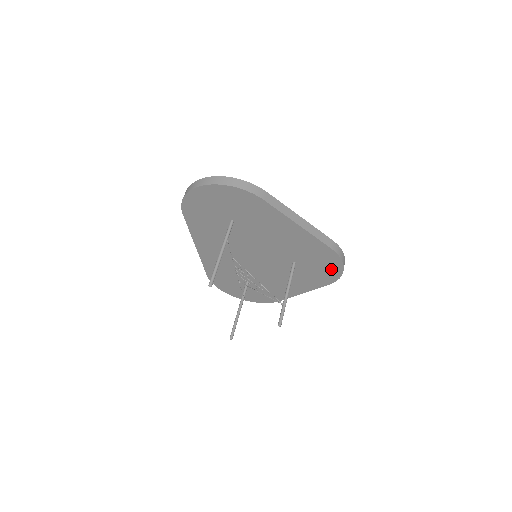
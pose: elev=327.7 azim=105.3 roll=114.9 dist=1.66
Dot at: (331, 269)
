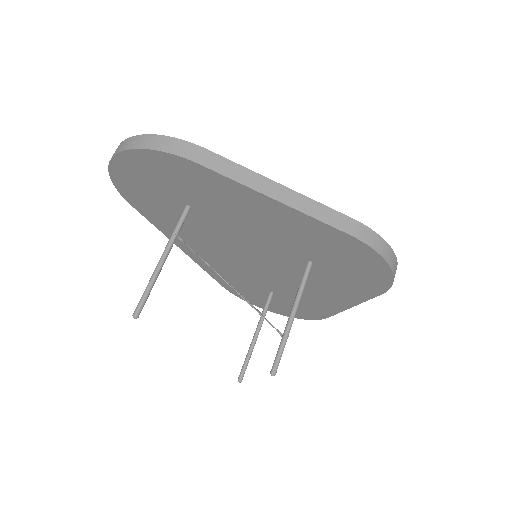
Dot at: (371, 269)
